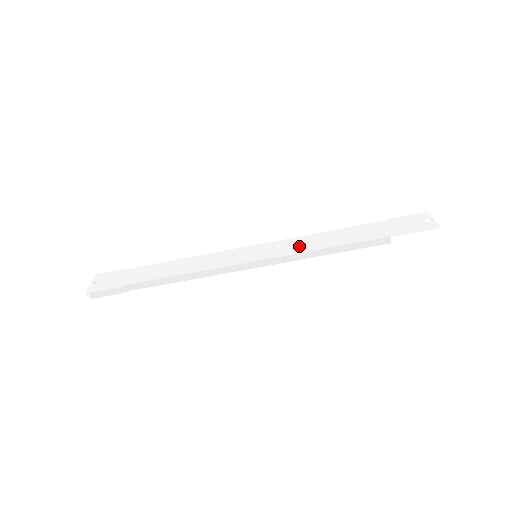
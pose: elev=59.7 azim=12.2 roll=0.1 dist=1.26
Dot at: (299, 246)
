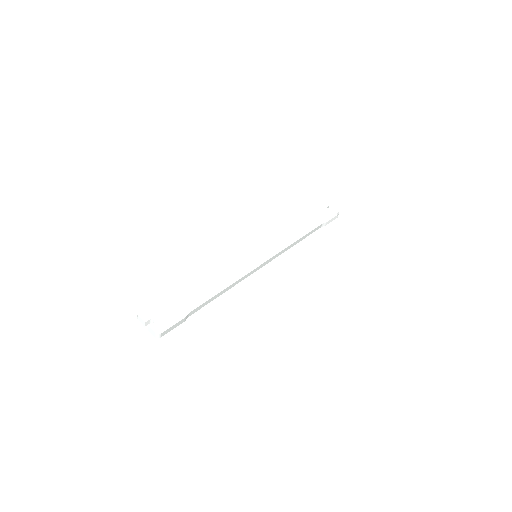
Dot at: (280, 242)
